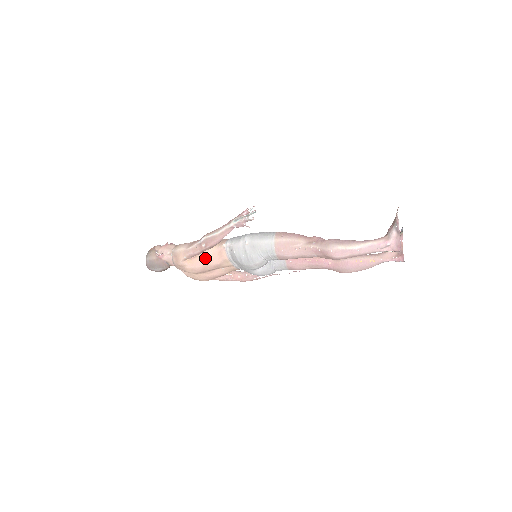
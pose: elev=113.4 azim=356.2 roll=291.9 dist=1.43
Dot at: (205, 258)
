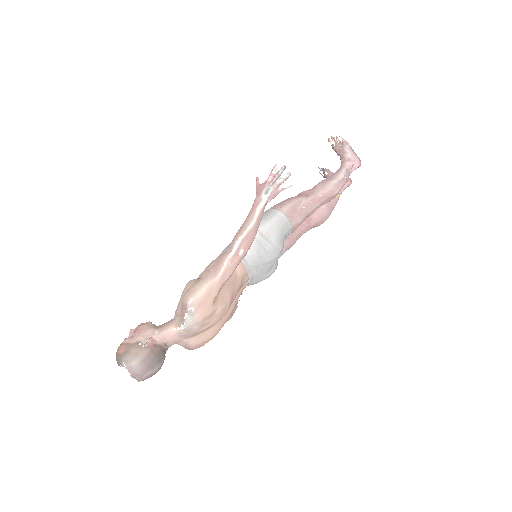
Dot at: (229, 284)
